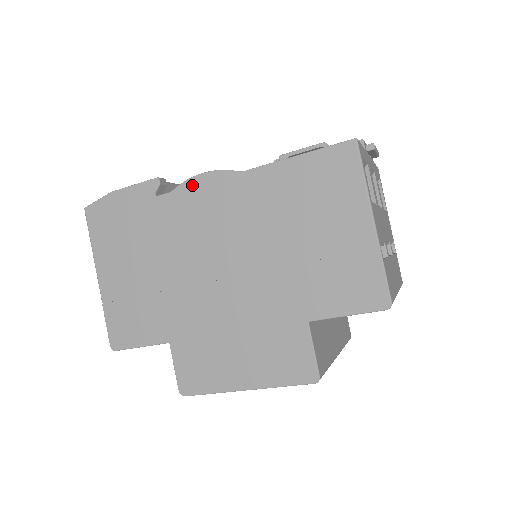
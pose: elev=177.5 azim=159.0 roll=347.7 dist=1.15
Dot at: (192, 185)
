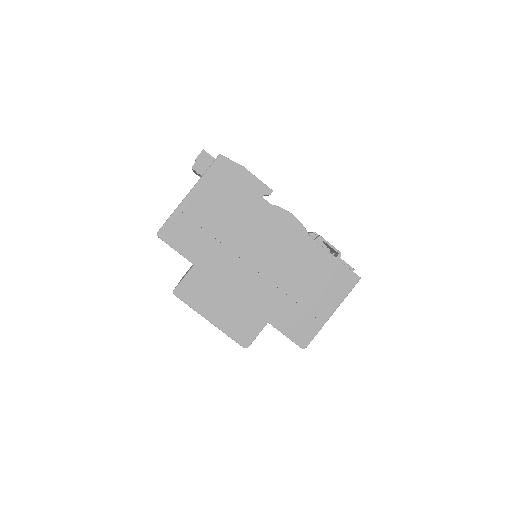
Dot at: (284, 214)
